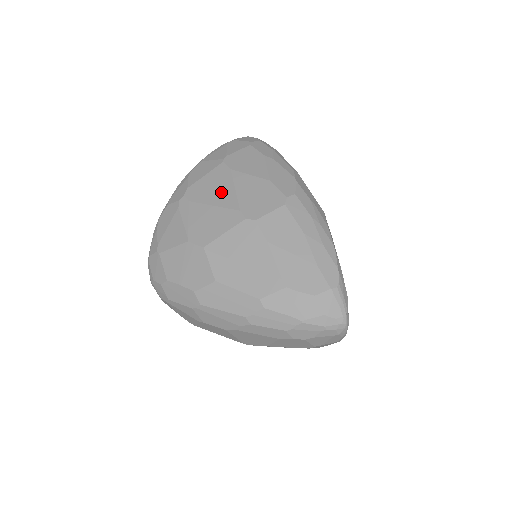
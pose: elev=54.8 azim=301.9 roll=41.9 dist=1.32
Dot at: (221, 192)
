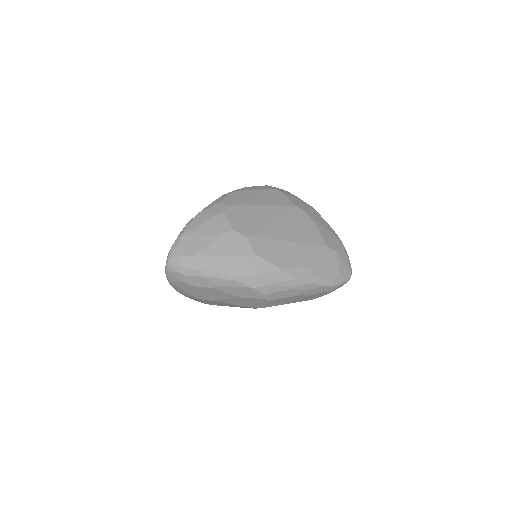
Dot at: occluded
